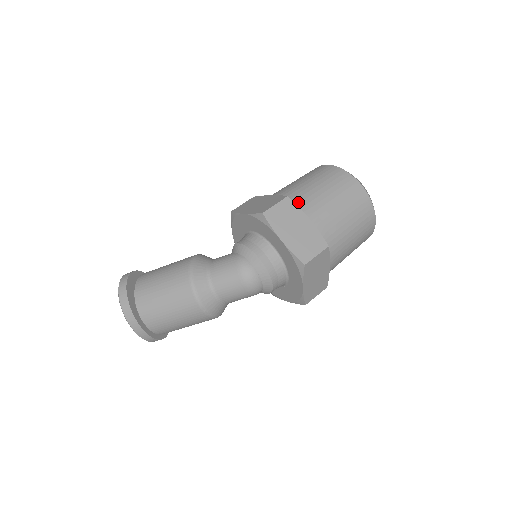
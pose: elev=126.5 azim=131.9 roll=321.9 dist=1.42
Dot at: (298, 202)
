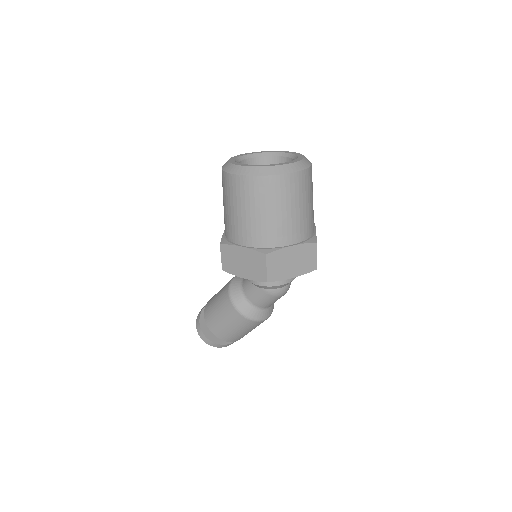
Dot at: (271, 243)
